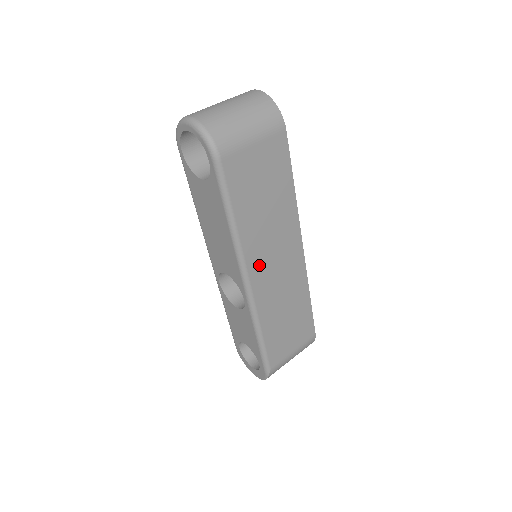
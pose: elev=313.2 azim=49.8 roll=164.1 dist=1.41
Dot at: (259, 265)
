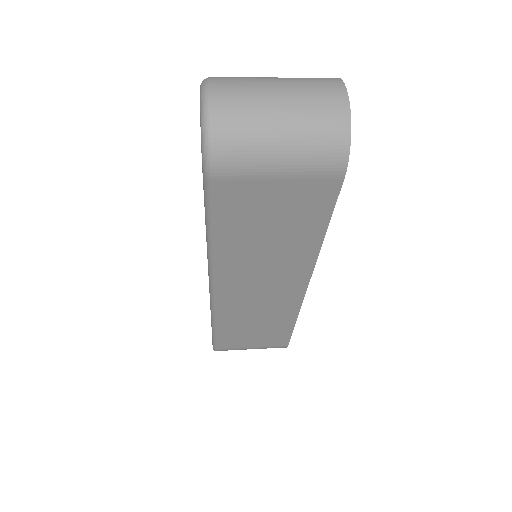
Dot at: (235, 283)
